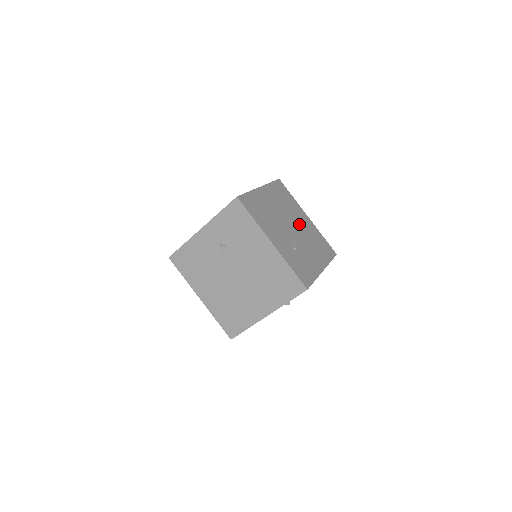
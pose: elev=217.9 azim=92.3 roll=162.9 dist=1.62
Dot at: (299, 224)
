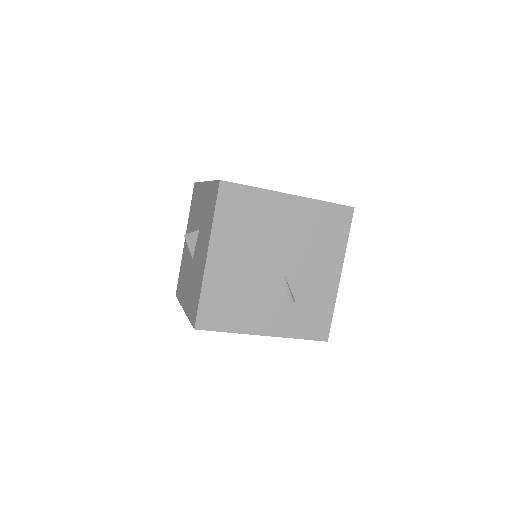
Dot at: (283, 238)
